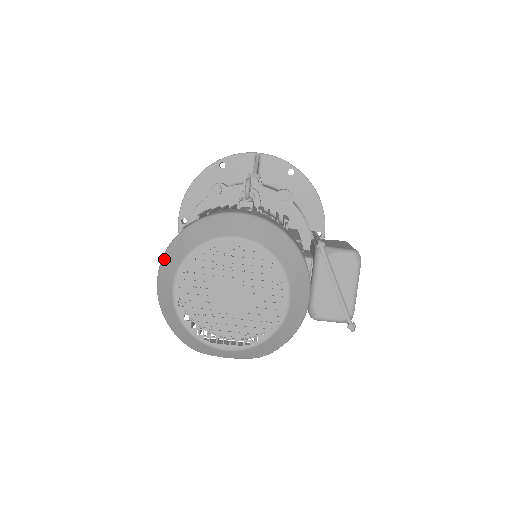
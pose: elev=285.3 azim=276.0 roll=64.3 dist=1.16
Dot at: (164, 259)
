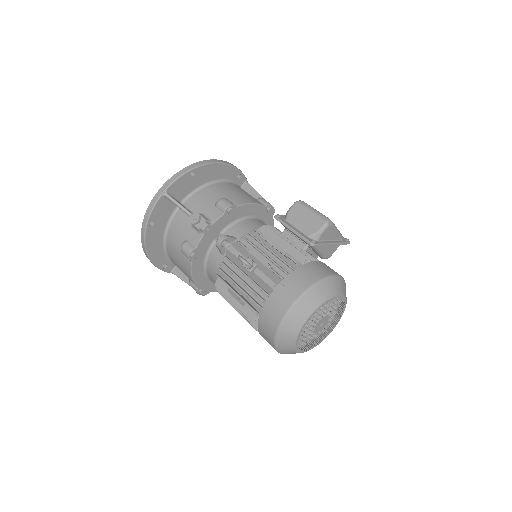
Dot at: (278, 349)
